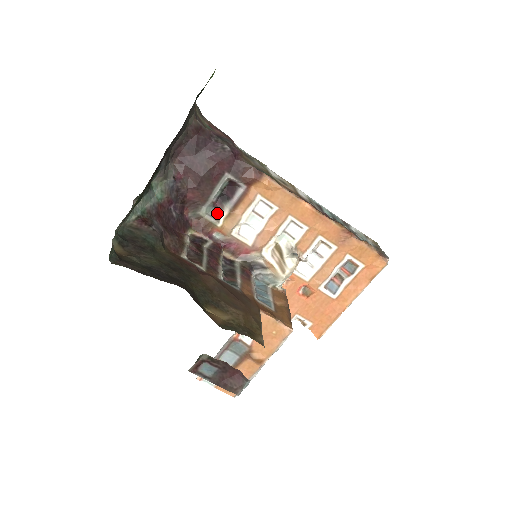
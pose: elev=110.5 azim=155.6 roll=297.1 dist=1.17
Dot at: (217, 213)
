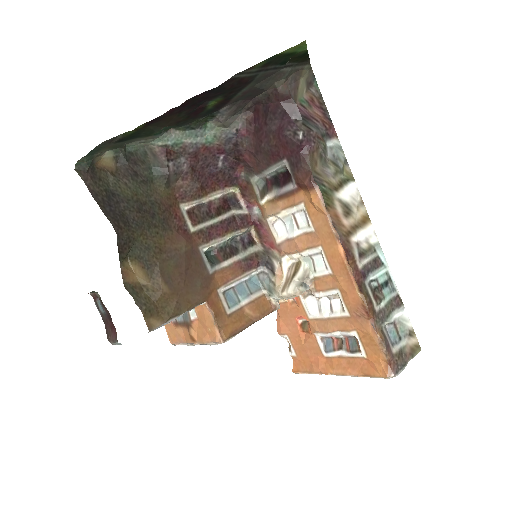
Dot at: (265, 191)
